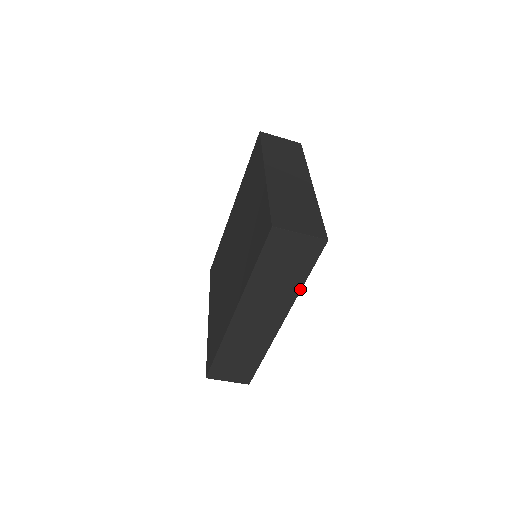
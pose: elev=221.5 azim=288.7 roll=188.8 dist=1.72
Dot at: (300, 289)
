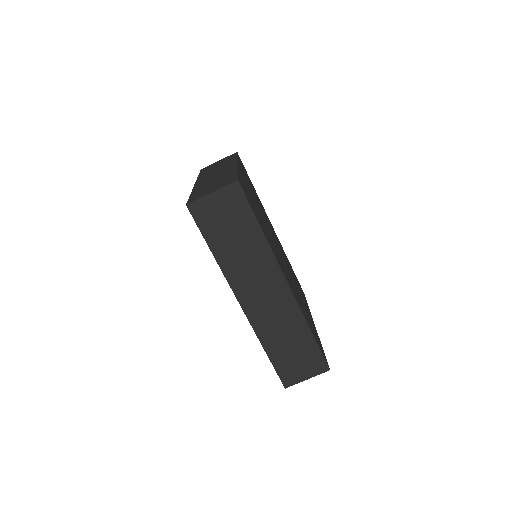
Dot at: (266, 240)
